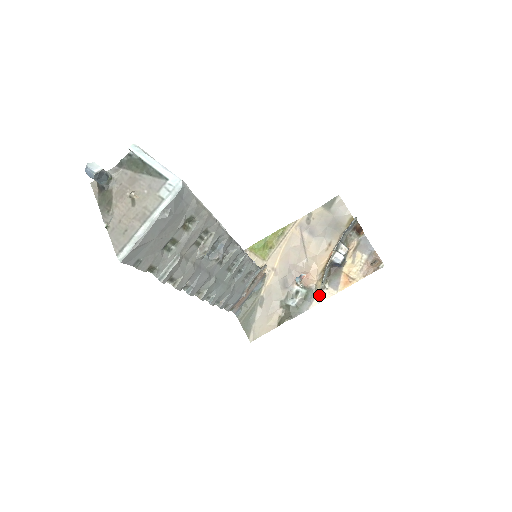
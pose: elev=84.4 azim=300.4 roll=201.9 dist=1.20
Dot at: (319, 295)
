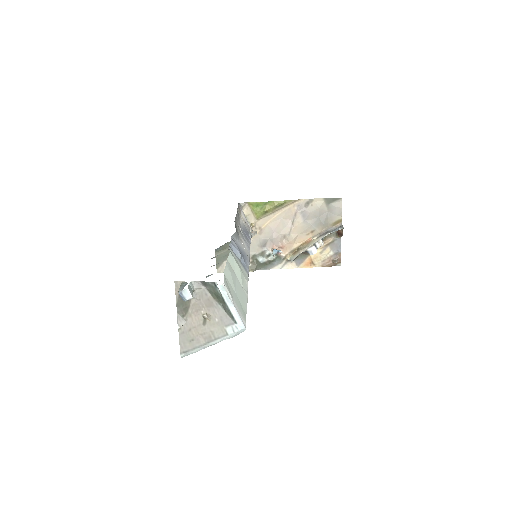
Dot at: (284, 263)
